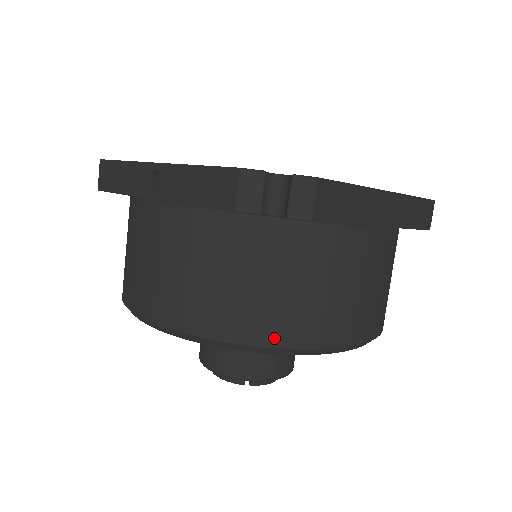
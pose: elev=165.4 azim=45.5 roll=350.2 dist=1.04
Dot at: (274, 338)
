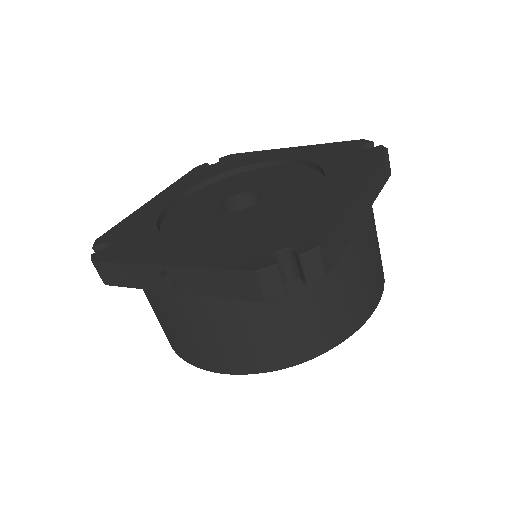
Dot at: (322, 347)
